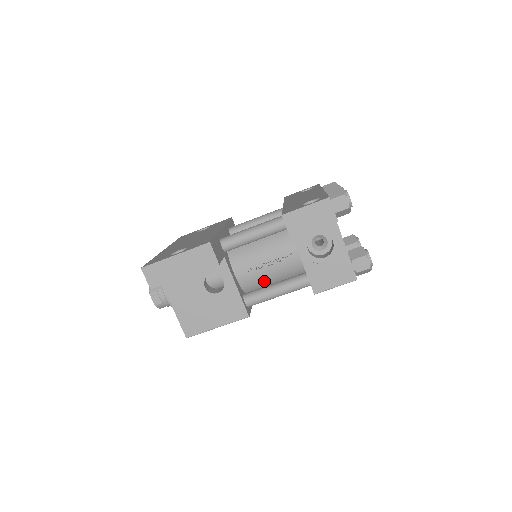
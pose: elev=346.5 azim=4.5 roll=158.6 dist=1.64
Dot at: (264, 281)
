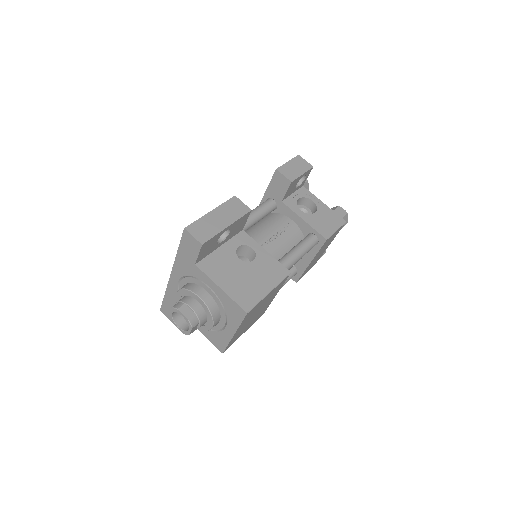
Dot at: (280, 254)
